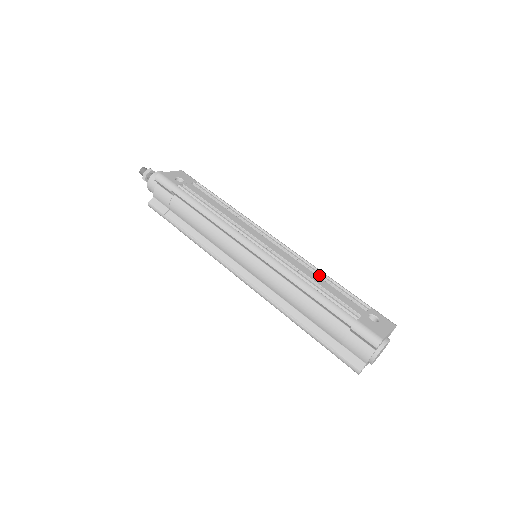
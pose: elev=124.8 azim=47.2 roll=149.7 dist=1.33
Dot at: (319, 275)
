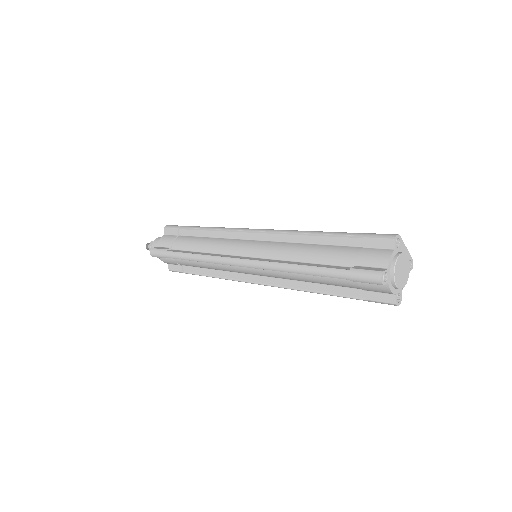
Dot at: occluded
